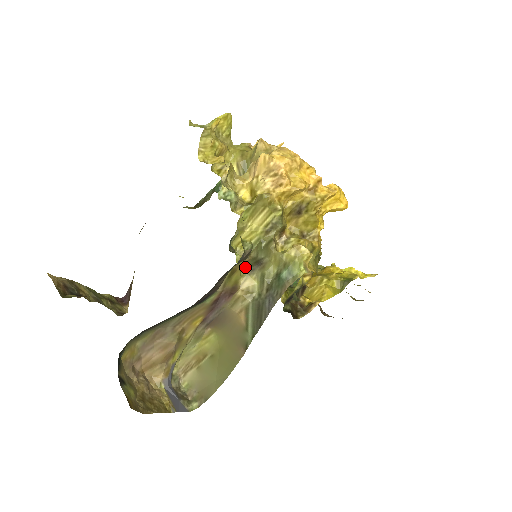
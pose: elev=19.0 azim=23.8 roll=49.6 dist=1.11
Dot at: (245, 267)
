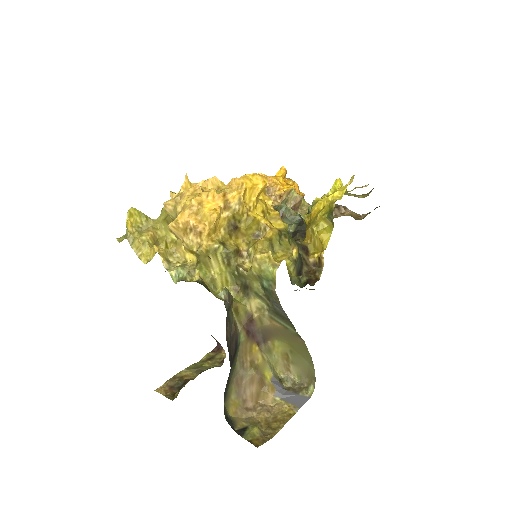
Dot at: (242, 296)
